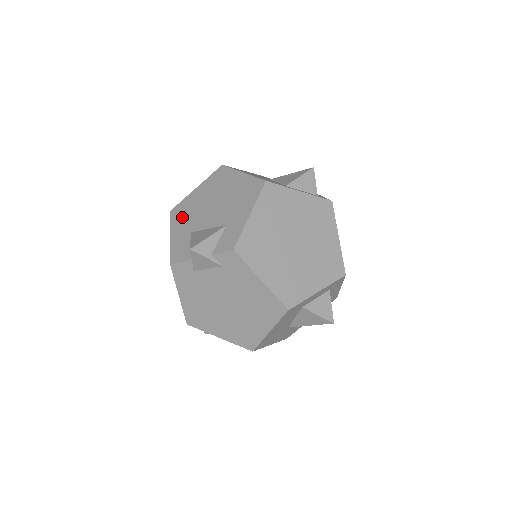
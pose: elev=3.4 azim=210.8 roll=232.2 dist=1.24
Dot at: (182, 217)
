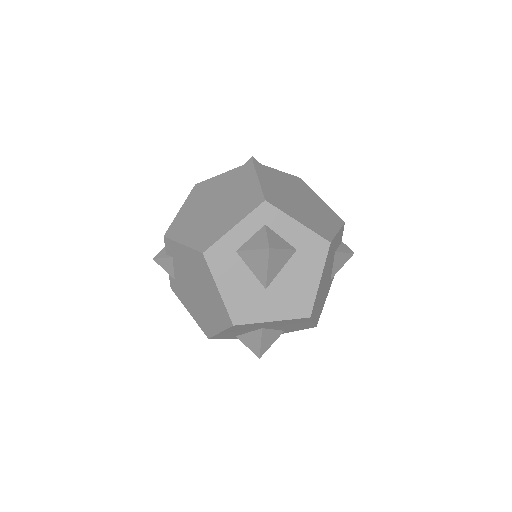
Dot at: occluded
